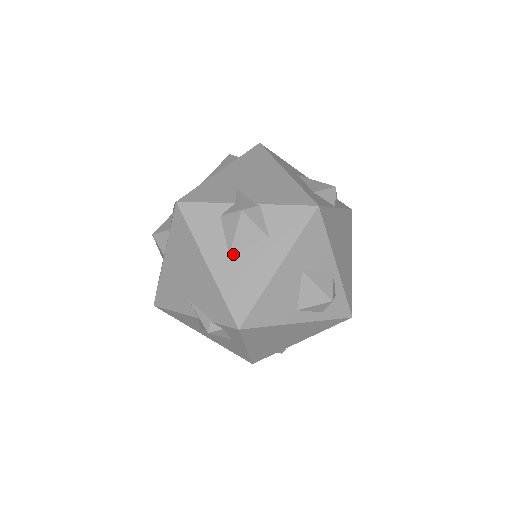
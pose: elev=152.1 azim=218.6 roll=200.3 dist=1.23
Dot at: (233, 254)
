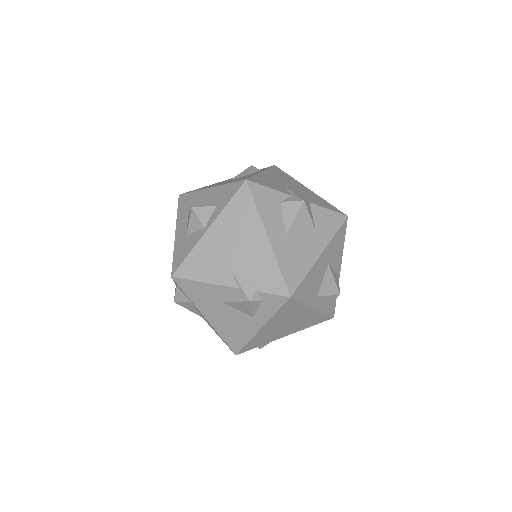
Dot at: (289, 235)
